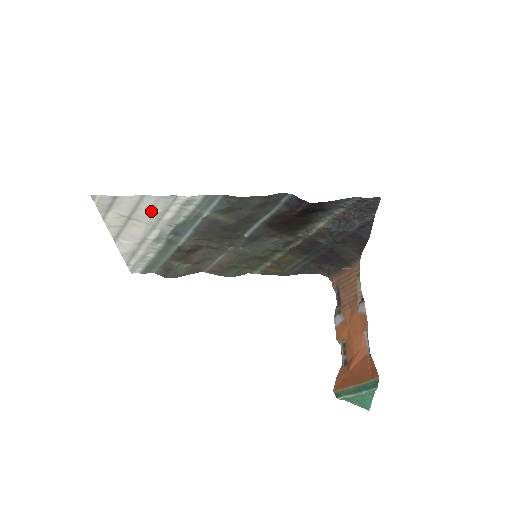
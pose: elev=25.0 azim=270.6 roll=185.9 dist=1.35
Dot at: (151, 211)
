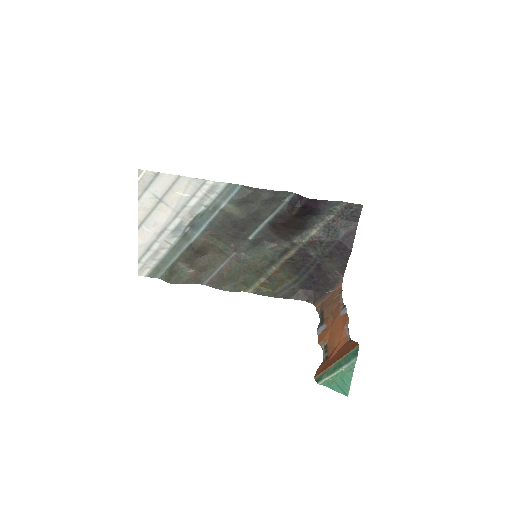
Dot at: (181, 195)
